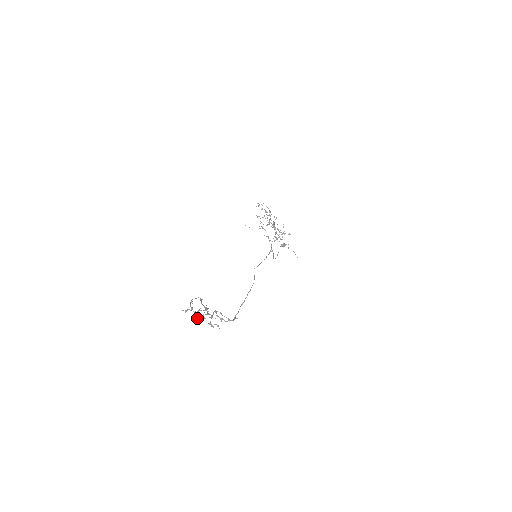
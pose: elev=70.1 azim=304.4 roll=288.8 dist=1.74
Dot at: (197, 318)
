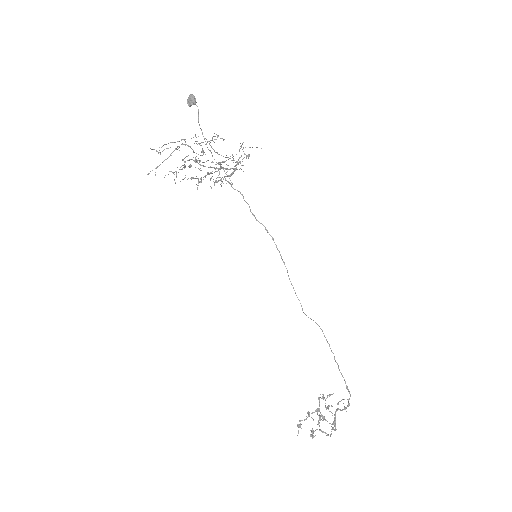
Dot at: (318, 424)
